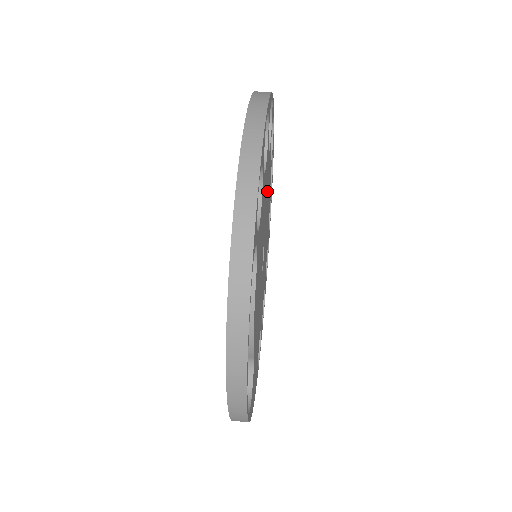
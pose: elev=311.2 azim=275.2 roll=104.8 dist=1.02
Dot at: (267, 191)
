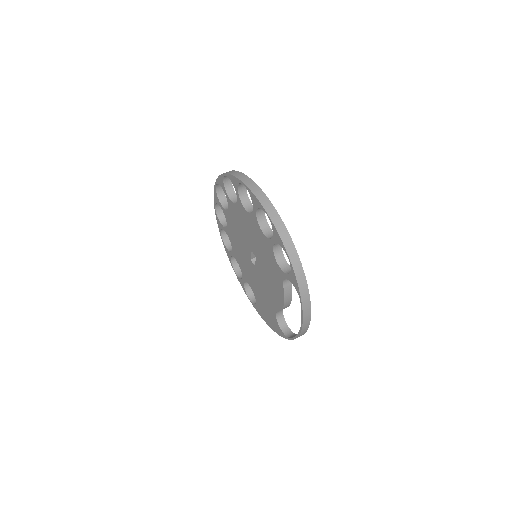
Dot at: occluded
